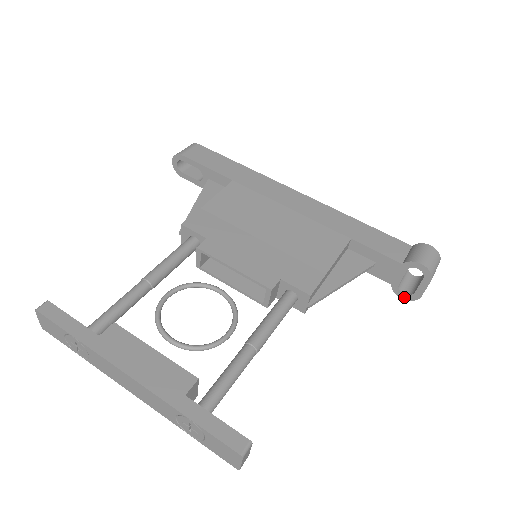
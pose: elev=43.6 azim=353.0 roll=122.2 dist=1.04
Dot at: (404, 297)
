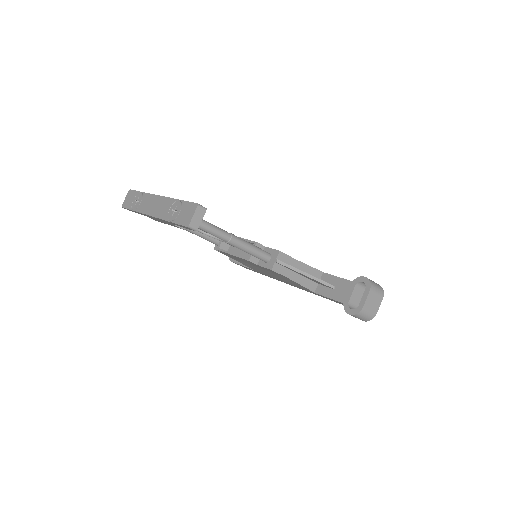
Dot at: (351, 312)
